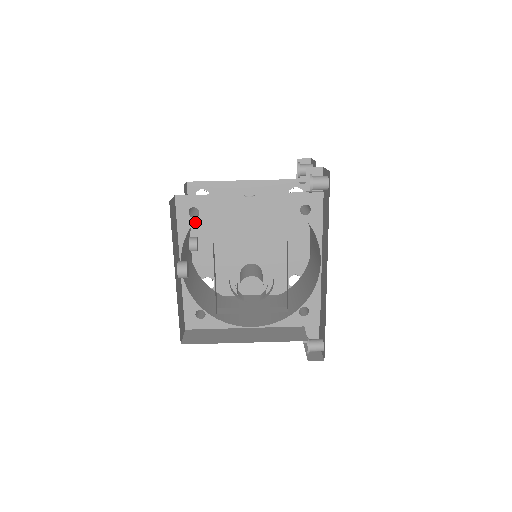
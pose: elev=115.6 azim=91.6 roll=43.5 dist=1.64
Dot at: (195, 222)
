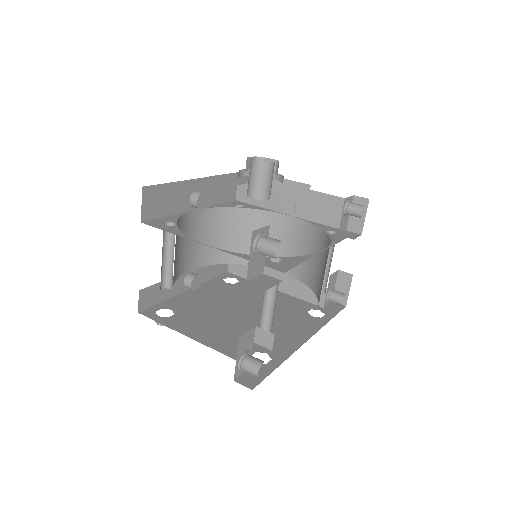
Dot at: (207, 286)
